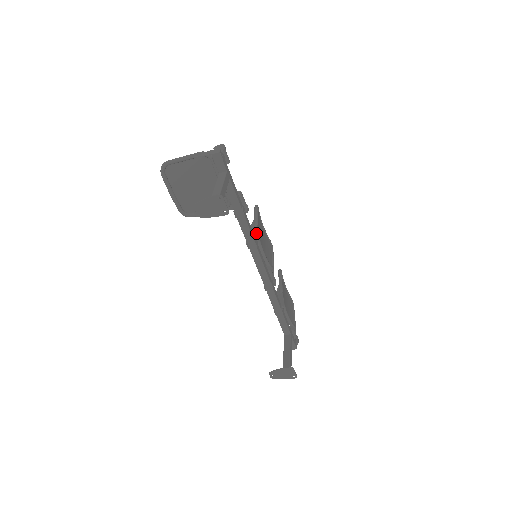
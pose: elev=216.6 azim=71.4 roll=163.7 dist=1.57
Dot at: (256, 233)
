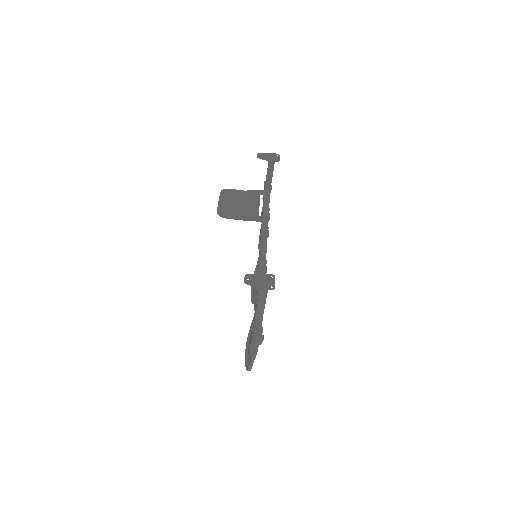
Dot at: occluded
